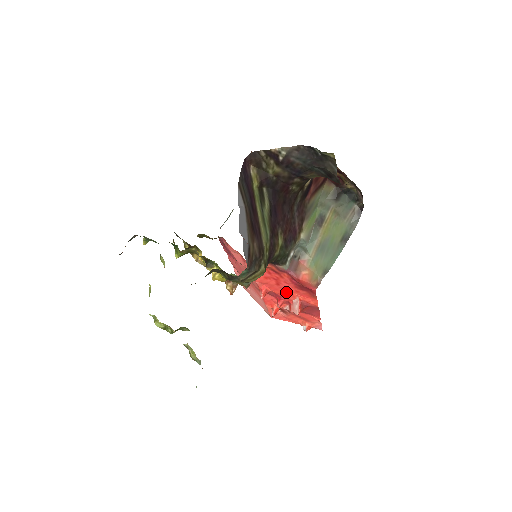
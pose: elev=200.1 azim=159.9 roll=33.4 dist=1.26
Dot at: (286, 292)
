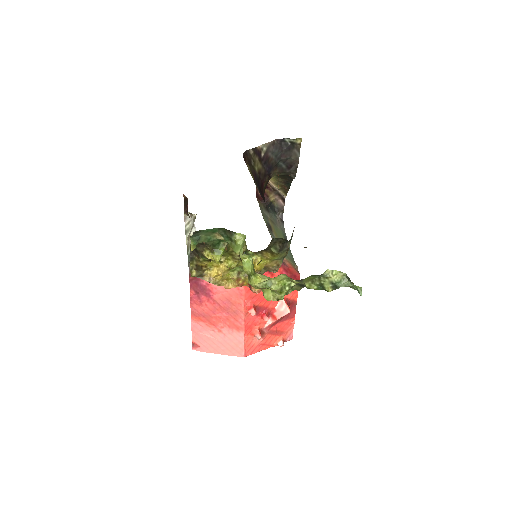
Dot at: occluded
